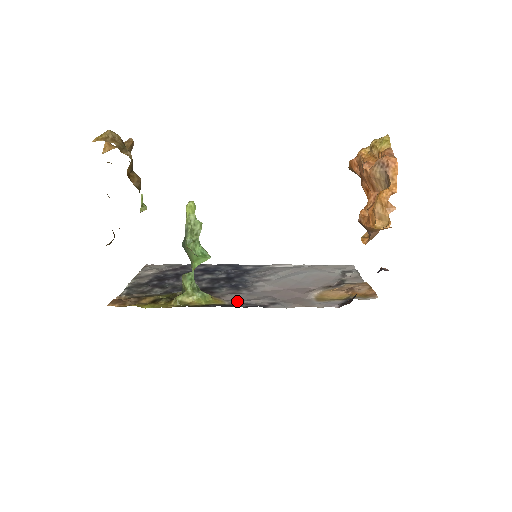
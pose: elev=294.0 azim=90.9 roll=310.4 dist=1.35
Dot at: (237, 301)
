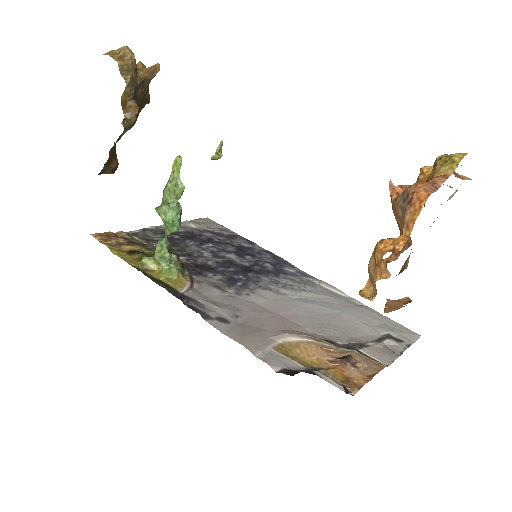
Dot at: (196, 295)
